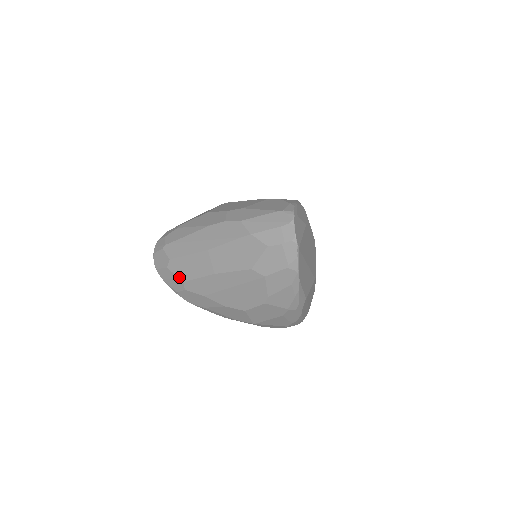
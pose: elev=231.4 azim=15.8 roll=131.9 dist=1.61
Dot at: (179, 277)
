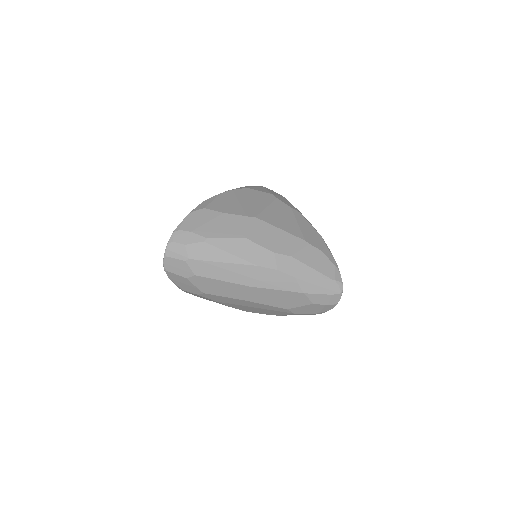
Dot at: (199, 289)
